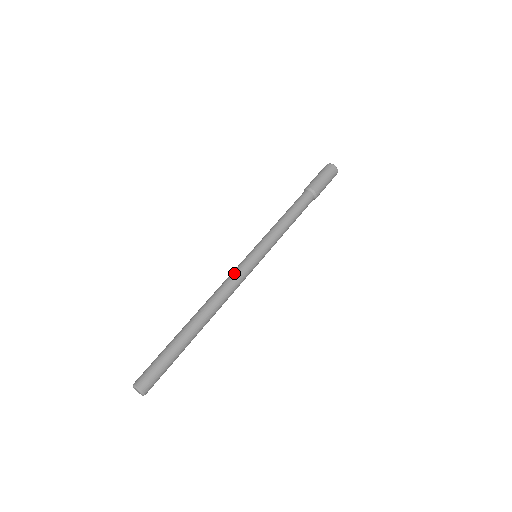
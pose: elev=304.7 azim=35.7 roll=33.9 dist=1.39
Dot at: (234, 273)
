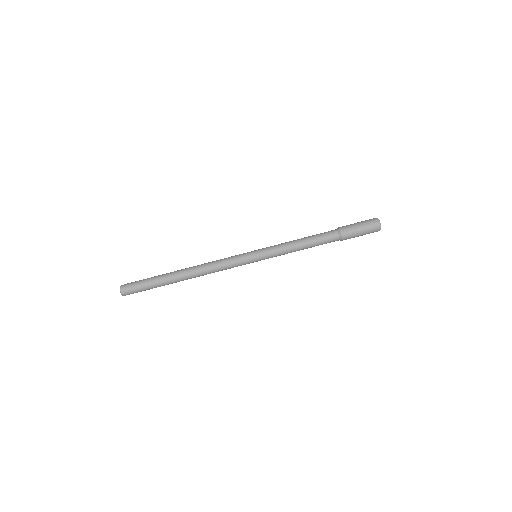
Dot at: (230, 266)
